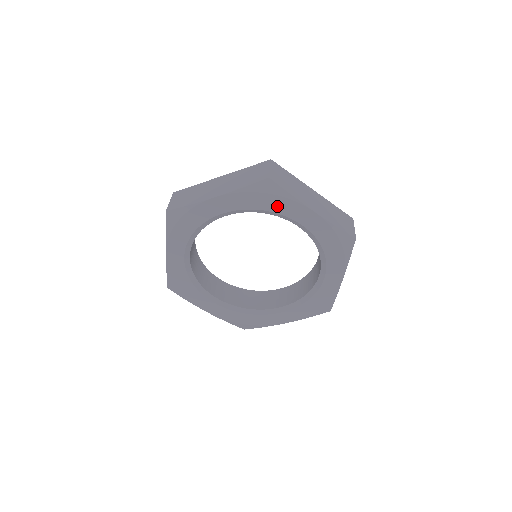
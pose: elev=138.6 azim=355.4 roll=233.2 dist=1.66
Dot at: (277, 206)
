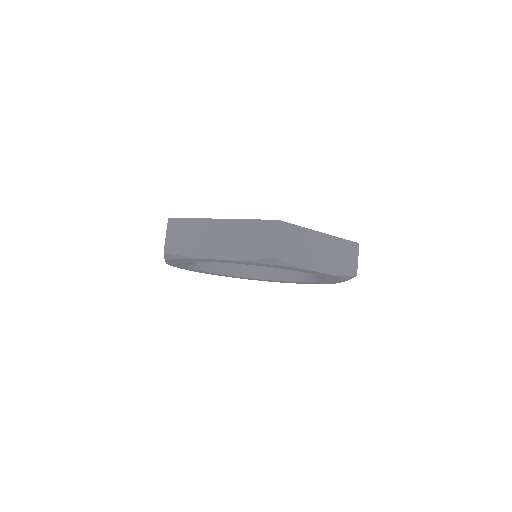
Dot at: (195, 260)
